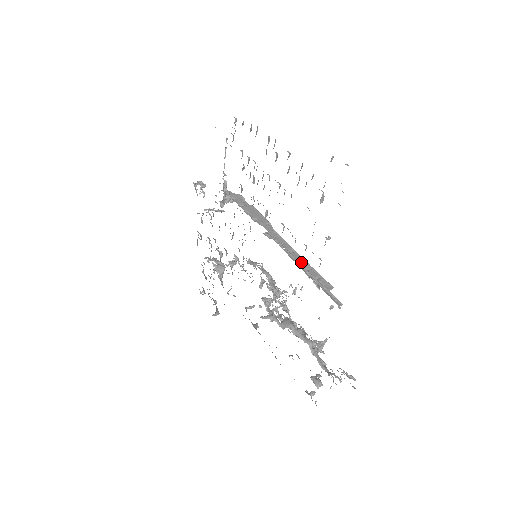
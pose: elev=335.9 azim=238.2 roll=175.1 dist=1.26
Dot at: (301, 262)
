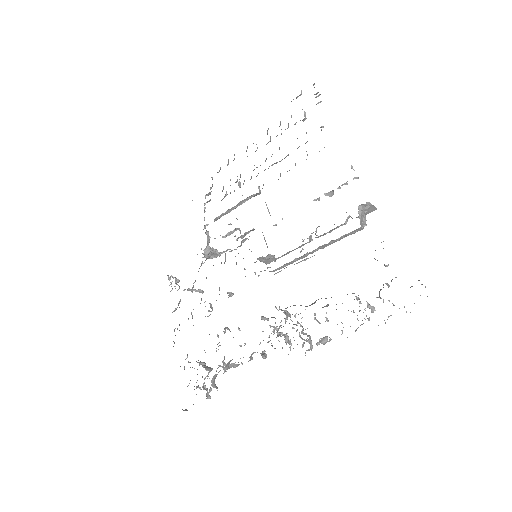
Dot at: occluded
